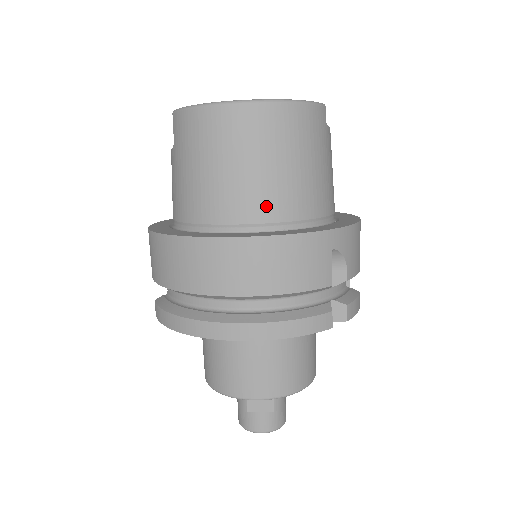
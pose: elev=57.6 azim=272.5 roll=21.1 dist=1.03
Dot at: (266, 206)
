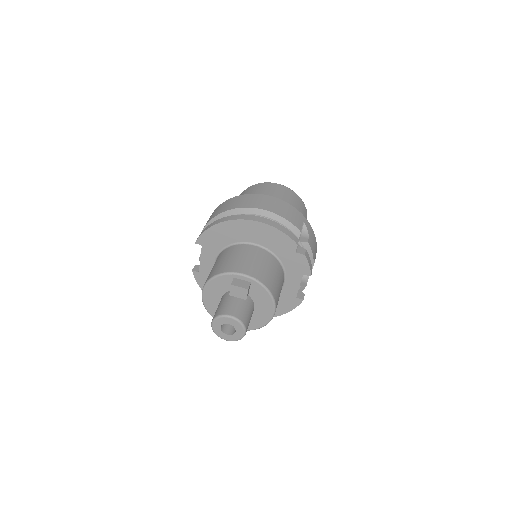
Dot at: occluded
